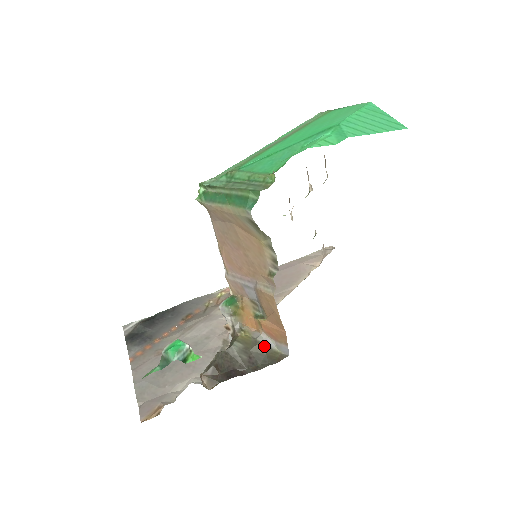
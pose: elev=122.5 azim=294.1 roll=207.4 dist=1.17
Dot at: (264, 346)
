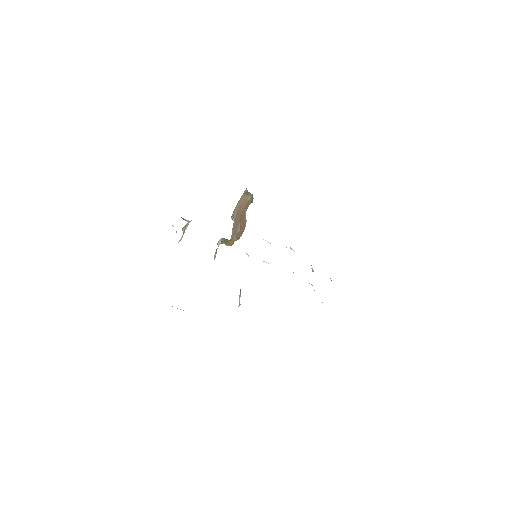
Dot at: occluded
